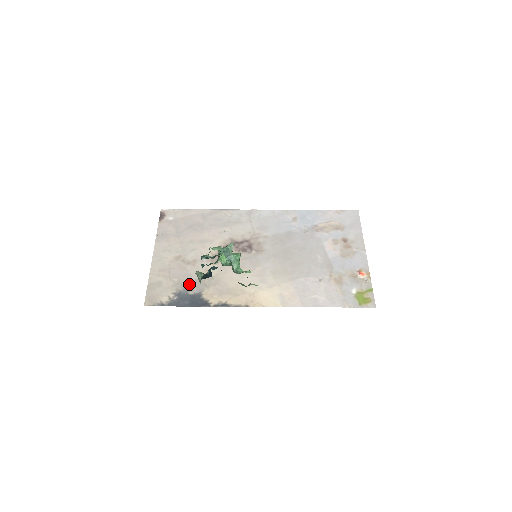
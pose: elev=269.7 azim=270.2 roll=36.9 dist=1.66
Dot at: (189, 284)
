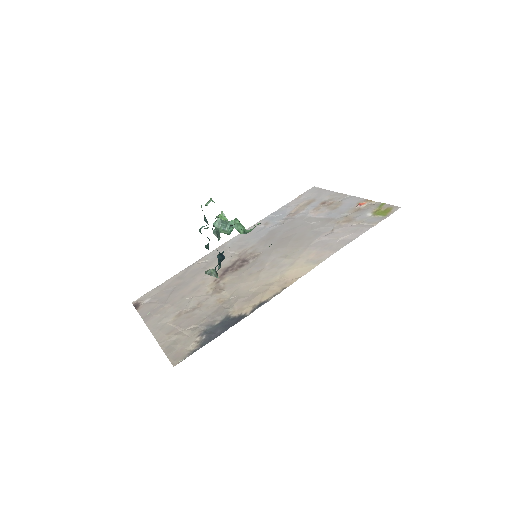
Dot at: (209, 319)
